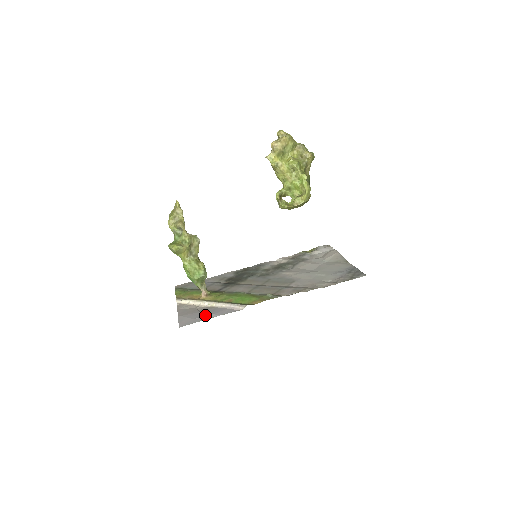
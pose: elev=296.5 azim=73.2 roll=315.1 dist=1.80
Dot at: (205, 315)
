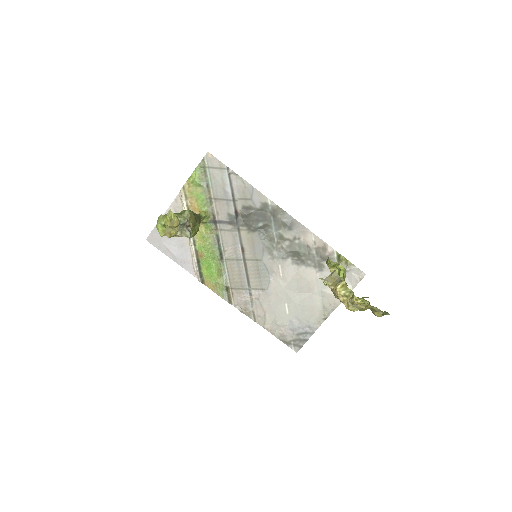
Dot at: (172, 249)
